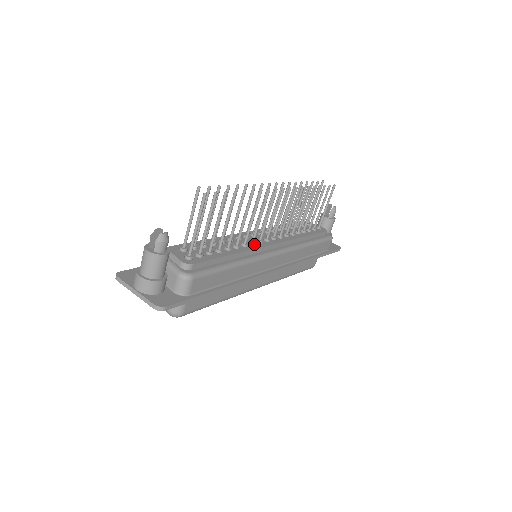
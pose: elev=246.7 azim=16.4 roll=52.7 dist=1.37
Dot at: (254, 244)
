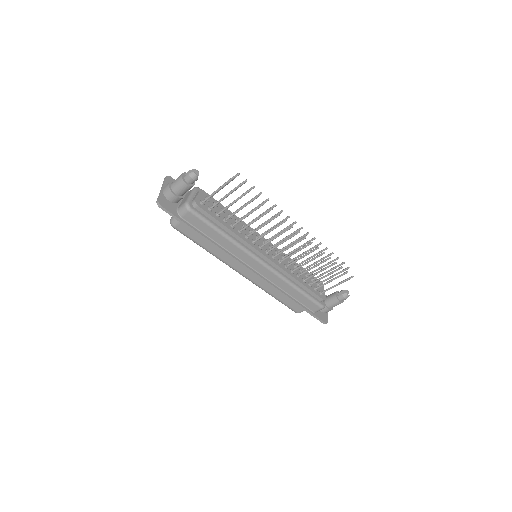
Dot at: (254, 243)
